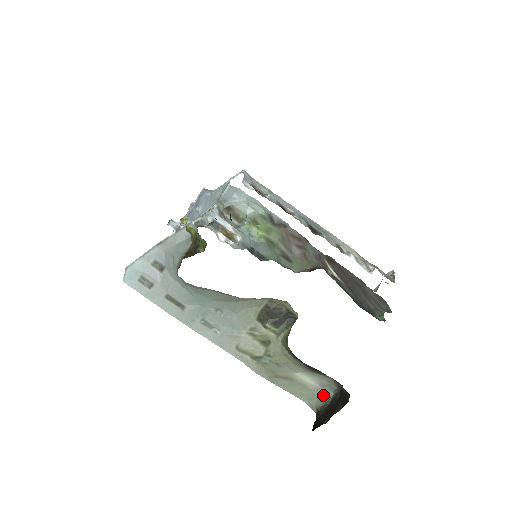
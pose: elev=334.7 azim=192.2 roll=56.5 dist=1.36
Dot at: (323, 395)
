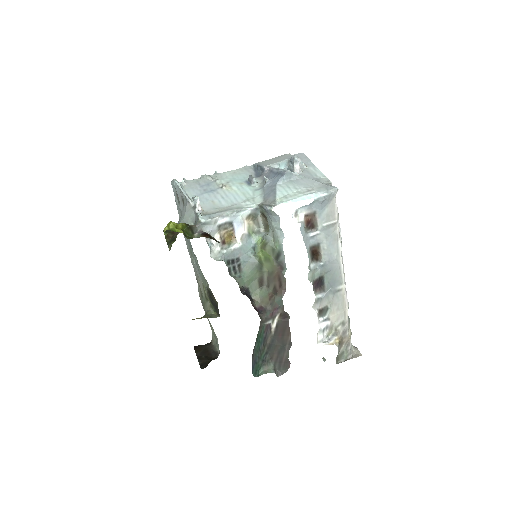
Dot at: (217, 344)
